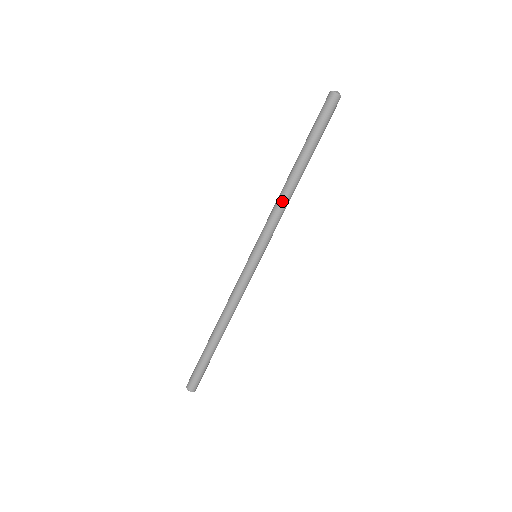
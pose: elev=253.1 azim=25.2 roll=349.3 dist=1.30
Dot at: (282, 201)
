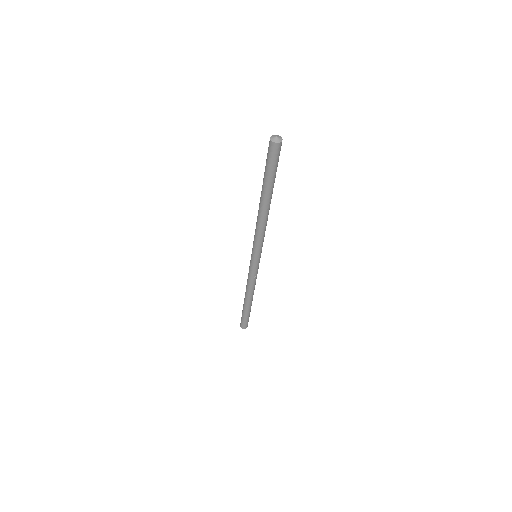
Dot at: (265, 224)
